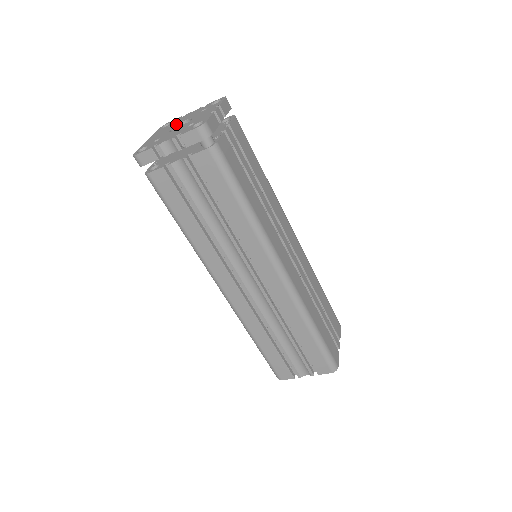
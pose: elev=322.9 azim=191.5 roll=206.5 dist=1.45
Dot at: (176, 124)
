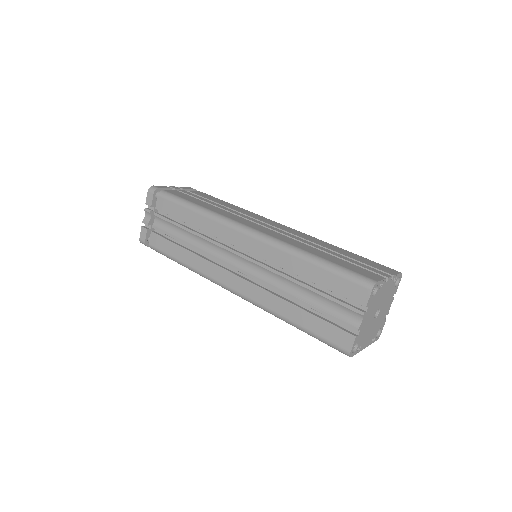
Dot at: occluded
